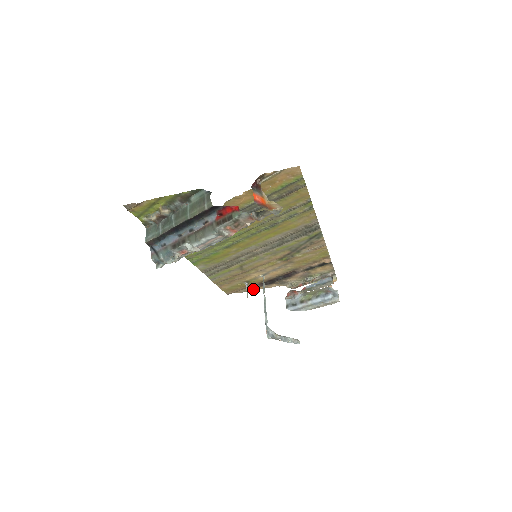
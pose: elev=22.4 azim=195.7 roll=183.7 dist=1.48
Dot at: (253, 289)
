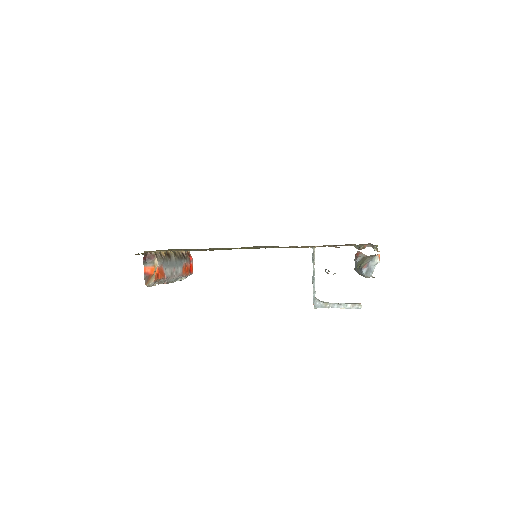
Dot at: occluded
